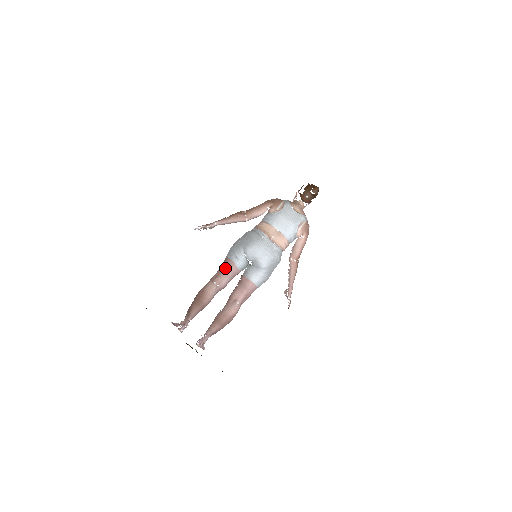
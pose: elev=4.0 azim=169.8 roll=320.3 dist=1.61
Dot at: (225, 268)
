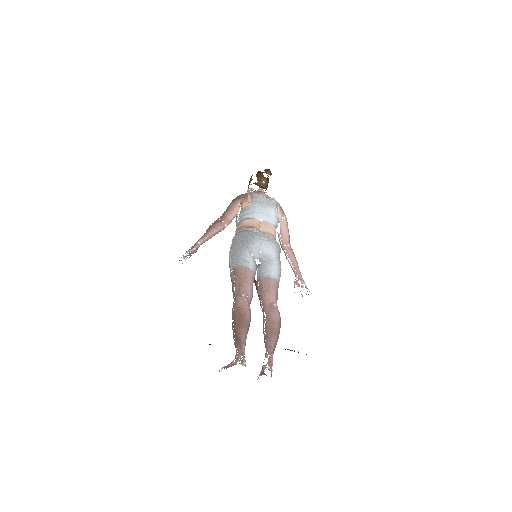
Dot at: (242, 276)
